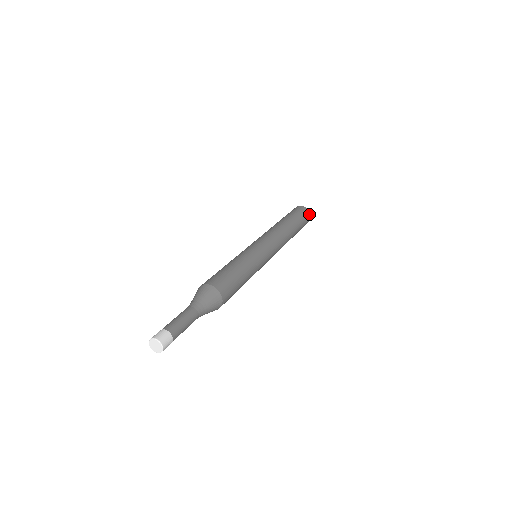
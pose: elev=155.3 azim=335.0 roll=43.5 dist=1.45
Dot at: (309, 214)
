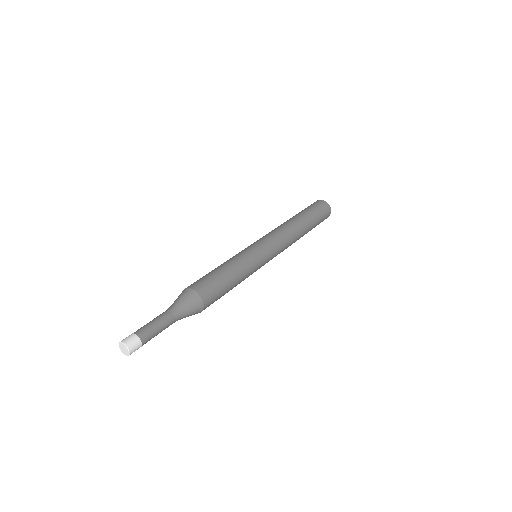
Dot at: (323, 202)
